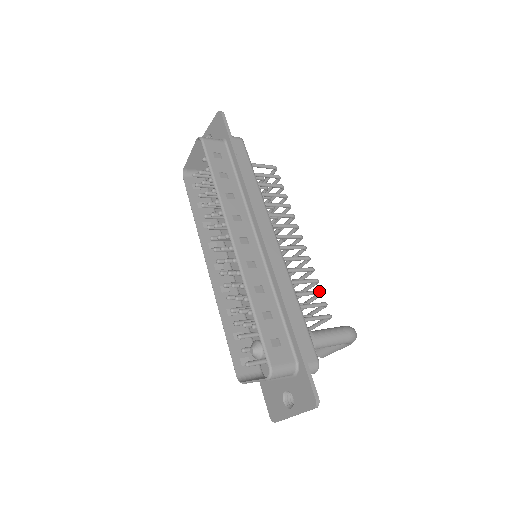
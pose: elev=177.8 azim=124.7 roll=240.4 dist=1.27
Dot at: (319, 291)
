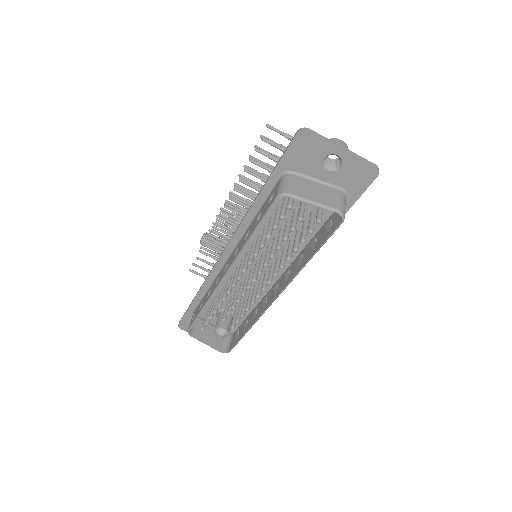
Dot at: occluded
